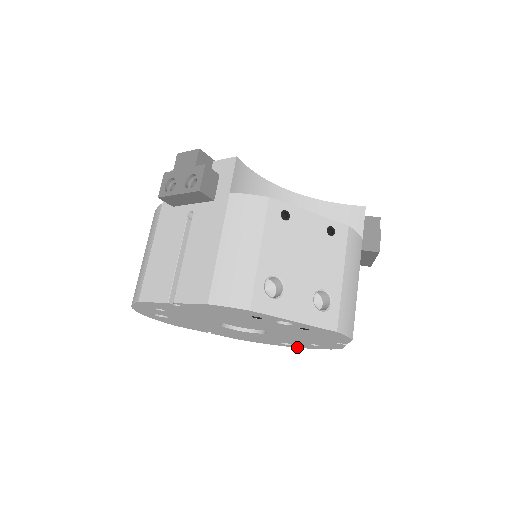
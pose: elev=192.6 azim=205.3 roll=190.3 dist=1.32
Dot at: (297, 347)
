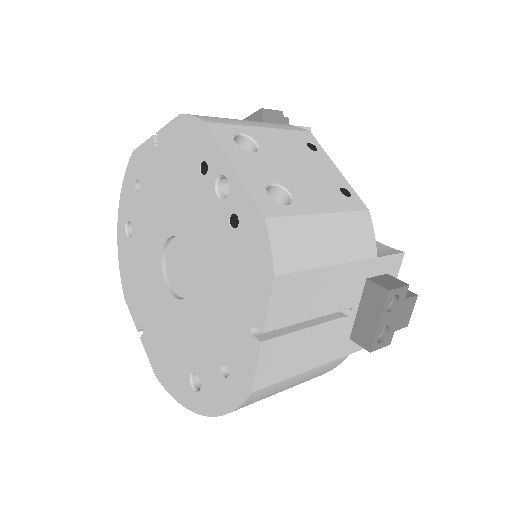
Dot at: (201, 412)
